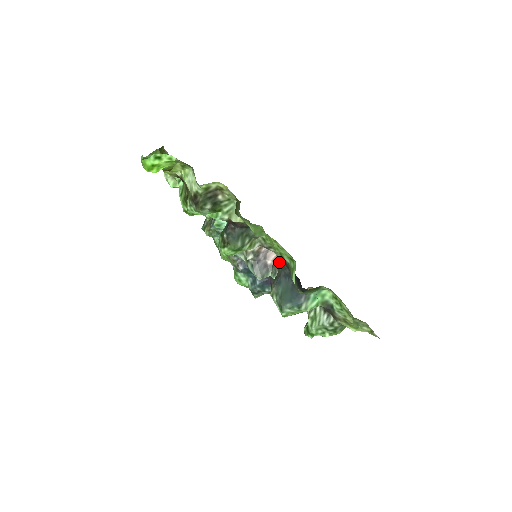
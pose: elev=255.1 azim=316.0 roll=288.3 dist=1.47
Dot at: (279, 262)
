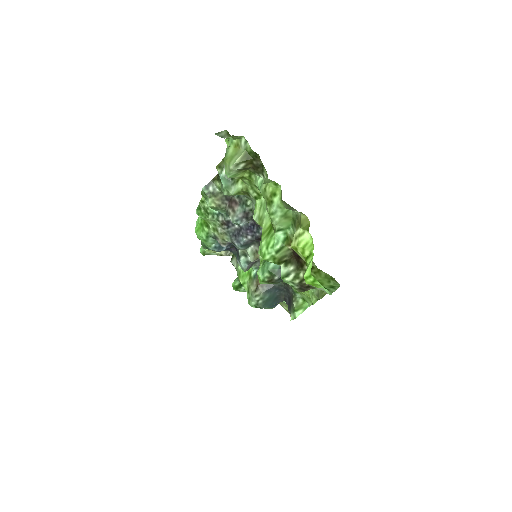
Dot at: occluded
